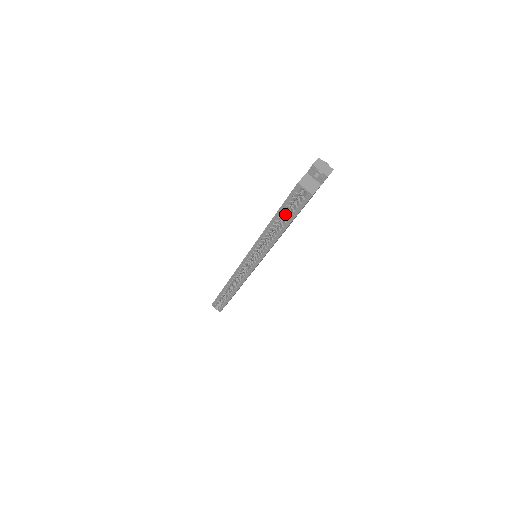
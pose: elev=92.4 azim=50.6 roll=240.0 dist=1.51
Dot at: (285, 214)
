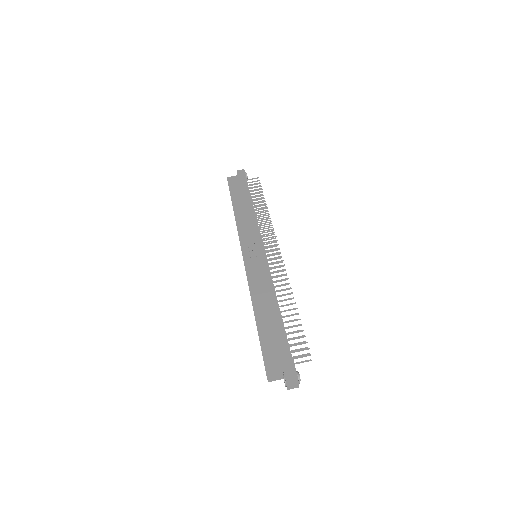
Dot at: occluded
